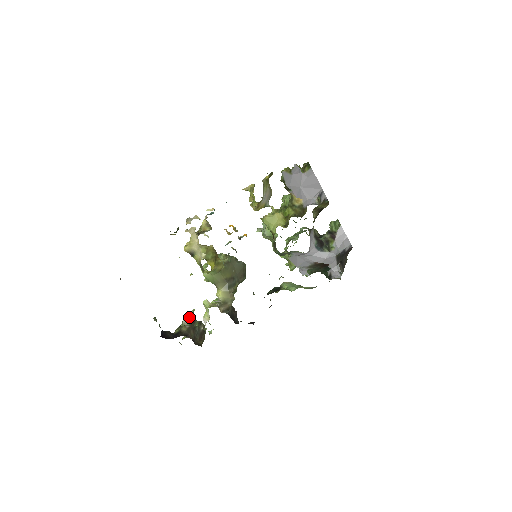
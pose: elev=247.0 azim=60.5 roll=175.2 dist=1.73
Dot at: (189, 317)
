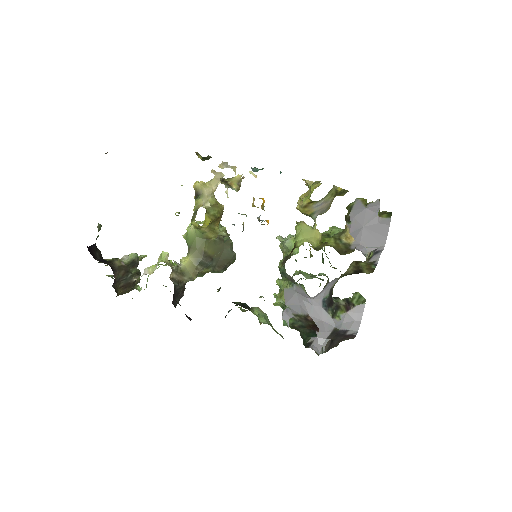
Dot at: (134, 257)
